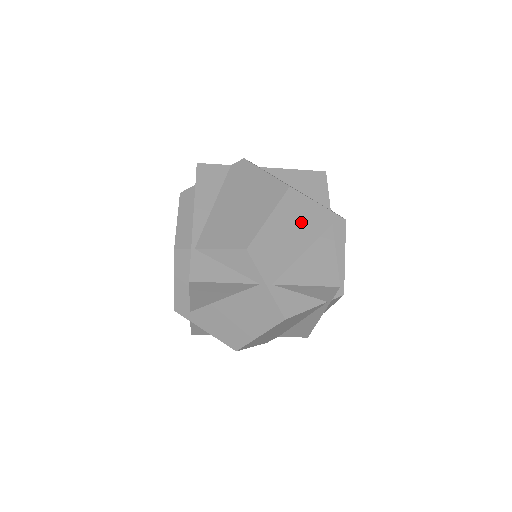
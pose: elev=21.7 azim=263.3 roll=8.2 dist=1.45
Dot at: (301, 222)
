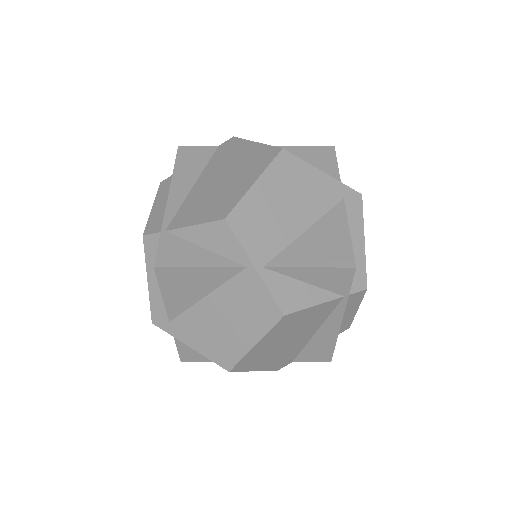
Dot at: (300, 192)
